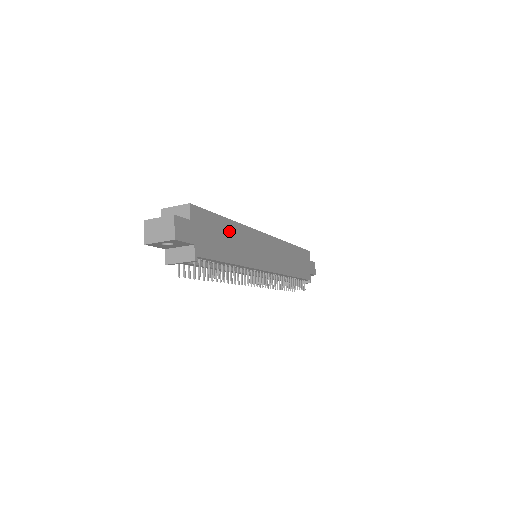
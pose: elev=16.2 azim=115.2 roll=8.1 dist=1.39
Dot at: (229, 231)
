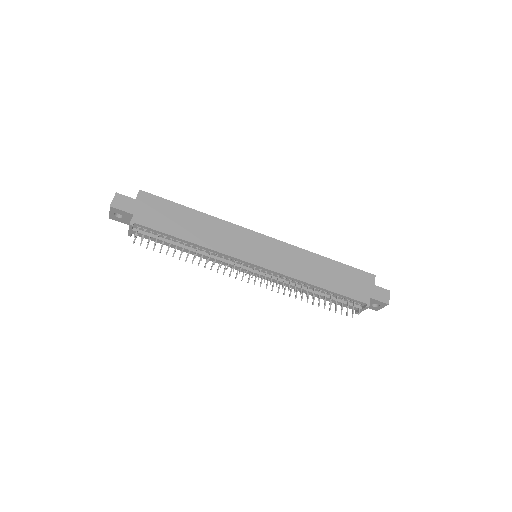
Dot at: (191, 218)
